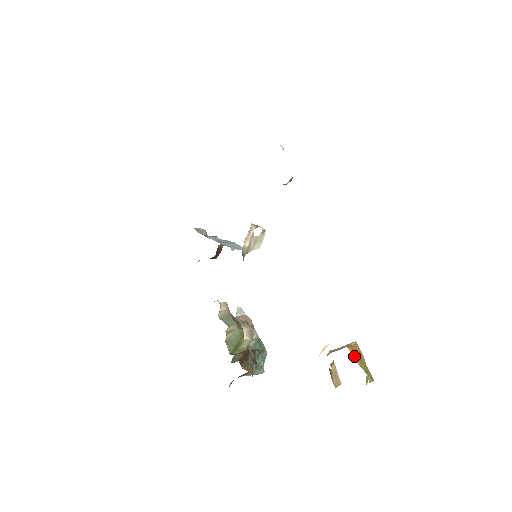
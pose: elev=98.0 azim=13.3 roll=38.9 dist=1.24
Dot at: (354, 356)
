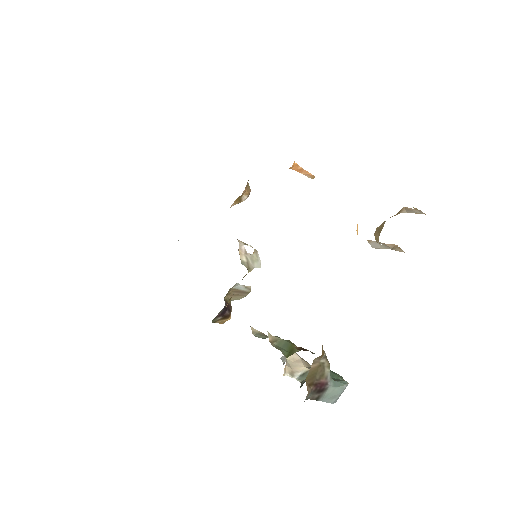
Dot at: occluded
